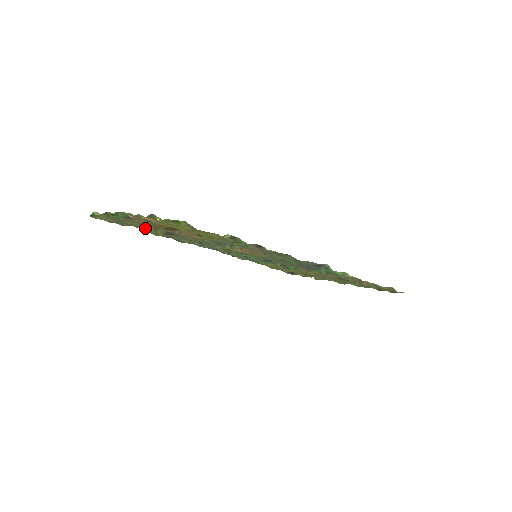
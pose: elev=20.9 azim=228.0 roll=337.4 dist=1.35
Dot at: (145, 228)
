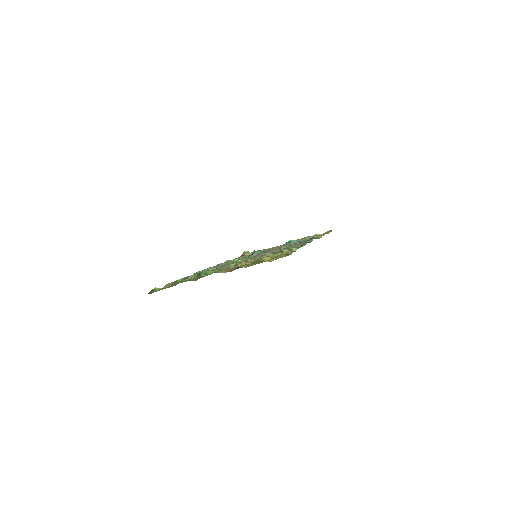
Dot at: occluded
